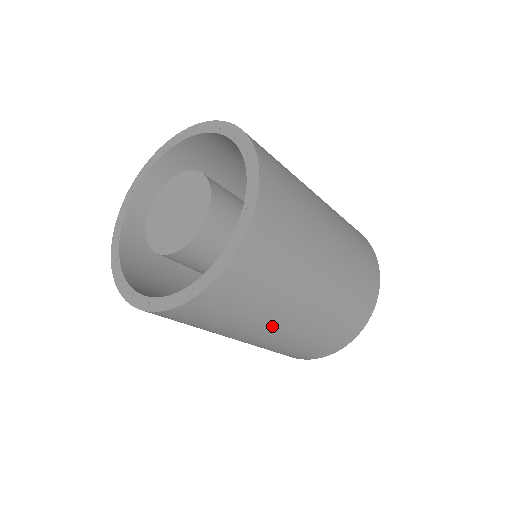
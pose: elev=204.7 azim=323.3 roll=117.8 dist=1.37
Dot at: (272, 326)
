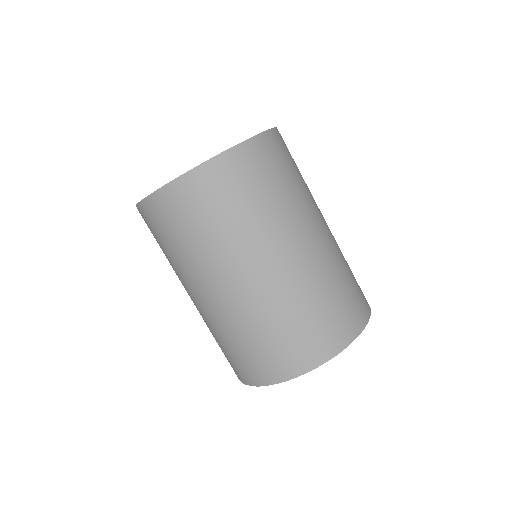
Dot at: (223, 274)
